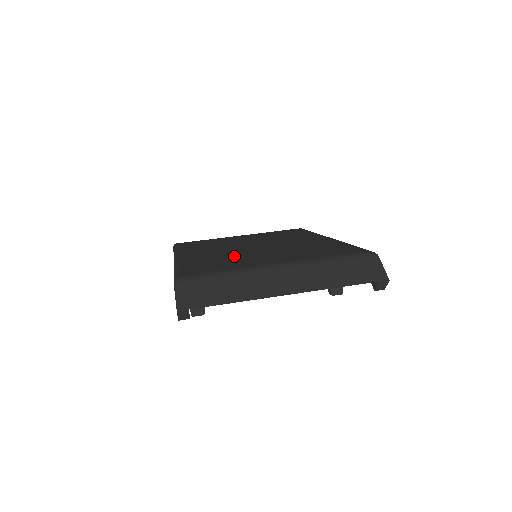
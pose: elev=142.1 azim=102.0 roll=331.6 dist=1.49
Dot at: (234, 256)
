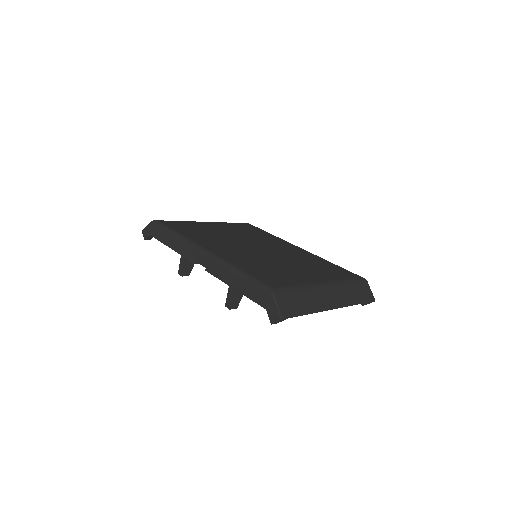
Dot at: (268, 262)
